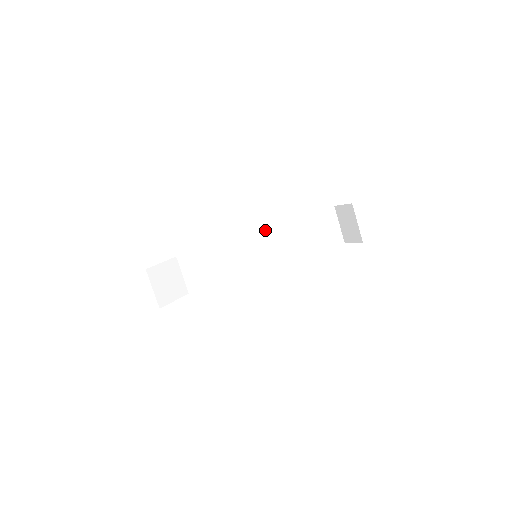
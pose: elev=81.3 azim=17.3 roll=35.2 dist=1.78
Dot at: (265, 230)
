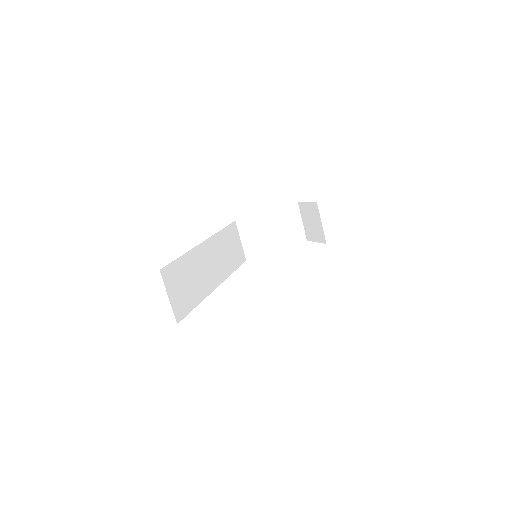
Dot at: (219, 235)
